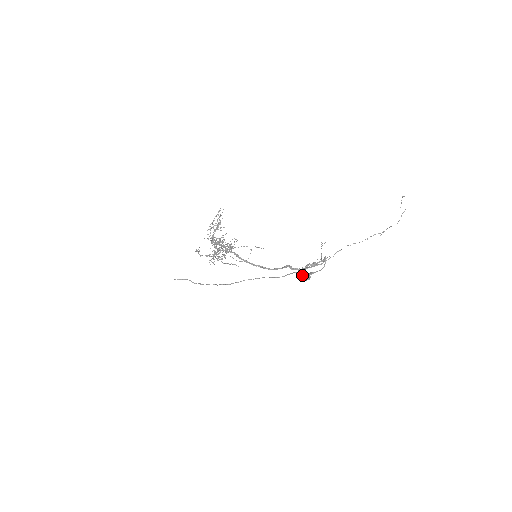
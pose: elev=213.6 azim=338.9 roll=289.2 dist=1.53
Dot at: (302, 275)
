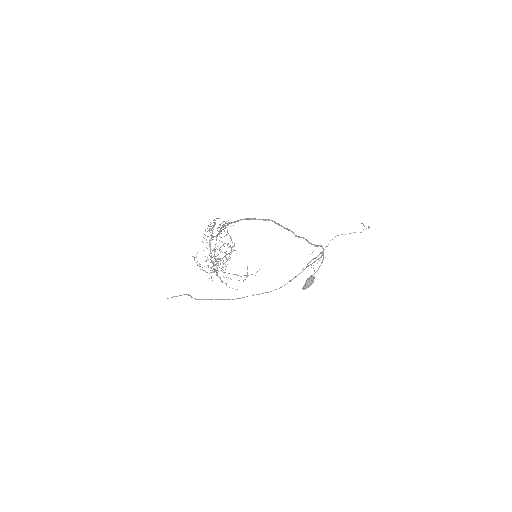
Dot at: (305, 282)
